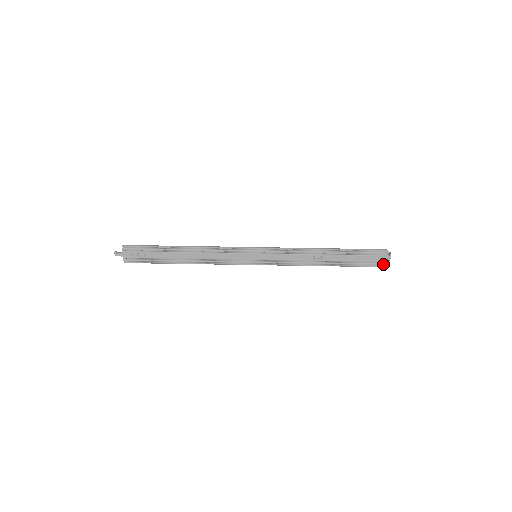
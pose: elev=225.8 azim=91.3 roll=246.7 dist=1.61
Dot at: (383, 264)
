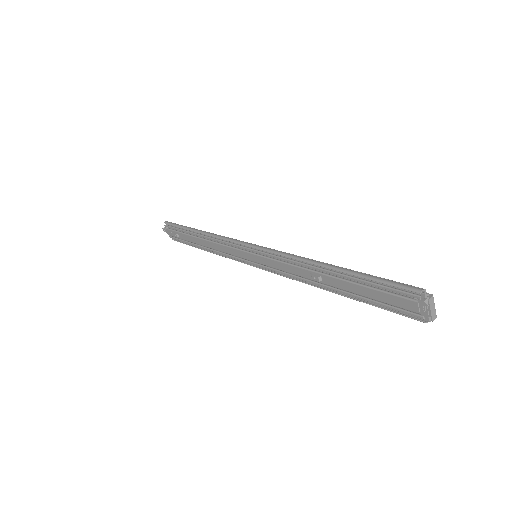
Dot at: (419, 316)
